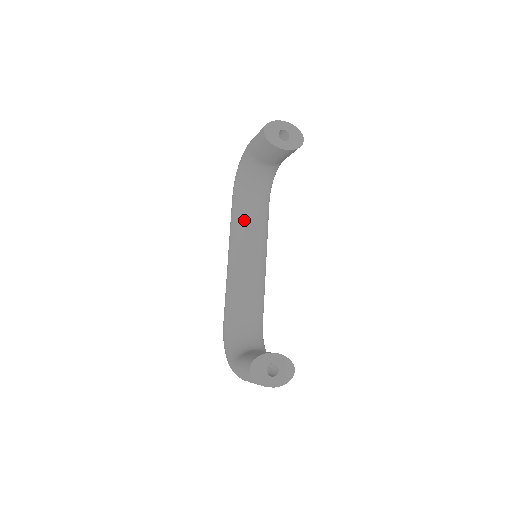
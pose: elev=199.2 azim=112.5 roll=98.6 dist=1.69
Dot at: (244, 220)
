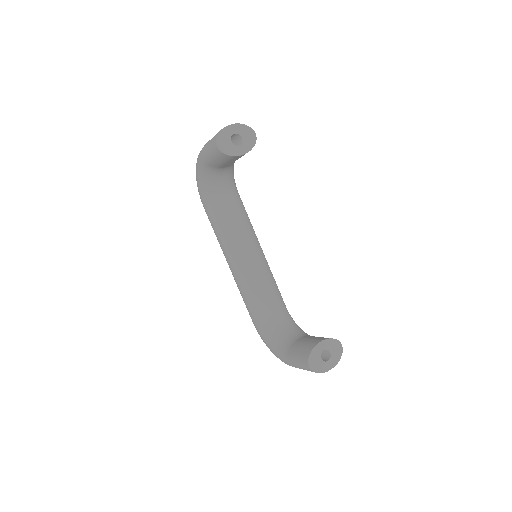
Dot at: (228, 227)
